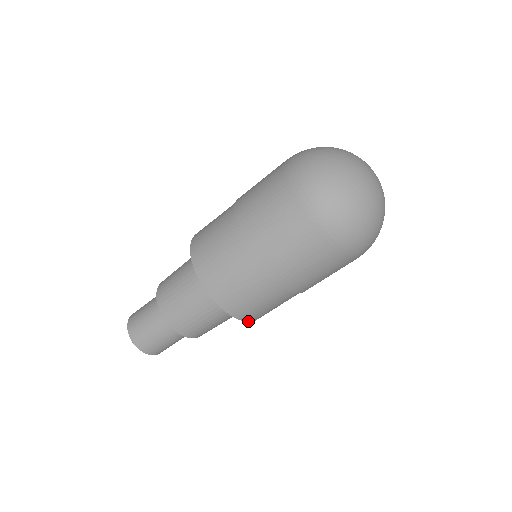
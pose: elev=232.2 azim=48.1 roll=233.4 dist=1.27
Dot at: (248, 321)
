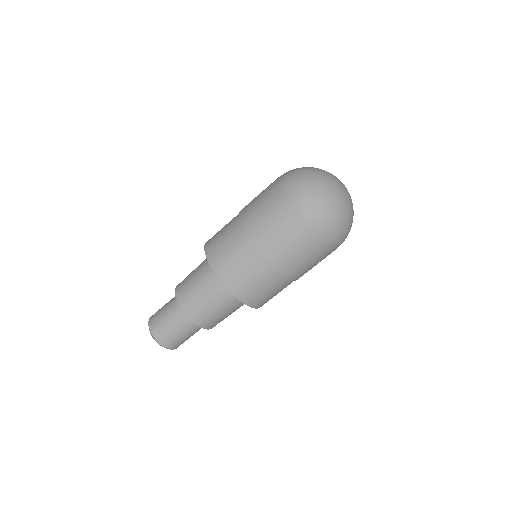
Dot at: occluded
